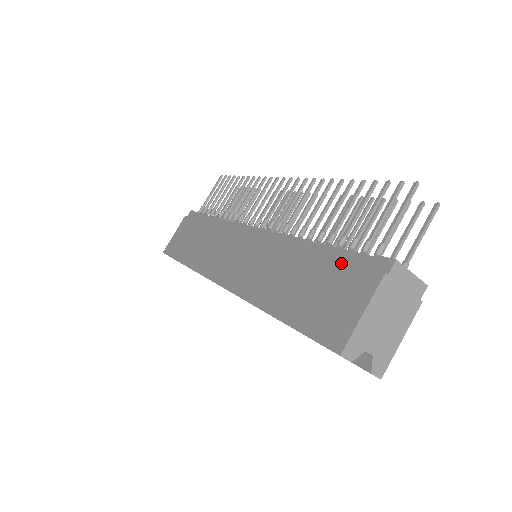
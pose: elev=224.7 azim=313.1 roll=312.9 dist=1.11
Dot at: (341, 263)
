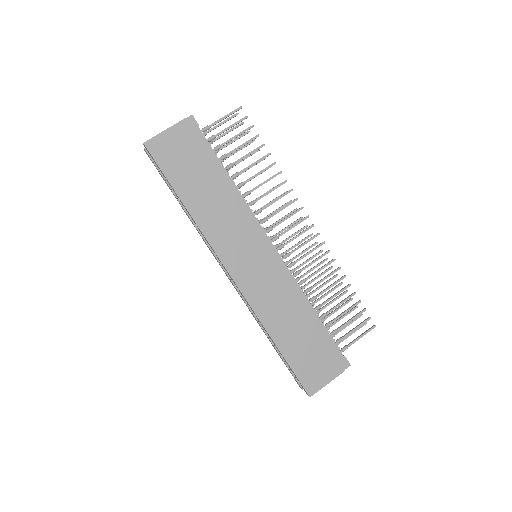
Dot at: (328, 346)
